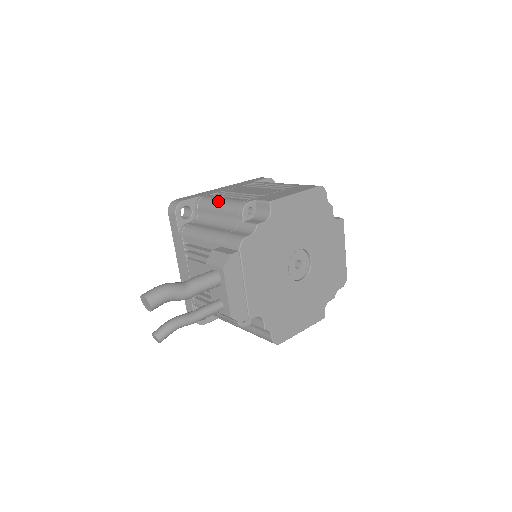
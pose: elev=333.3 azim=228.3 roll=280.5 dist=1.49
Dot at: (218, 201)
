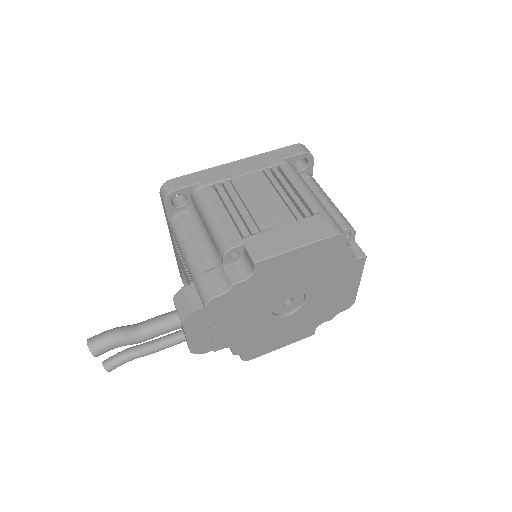
Dot at: (209, 214)
